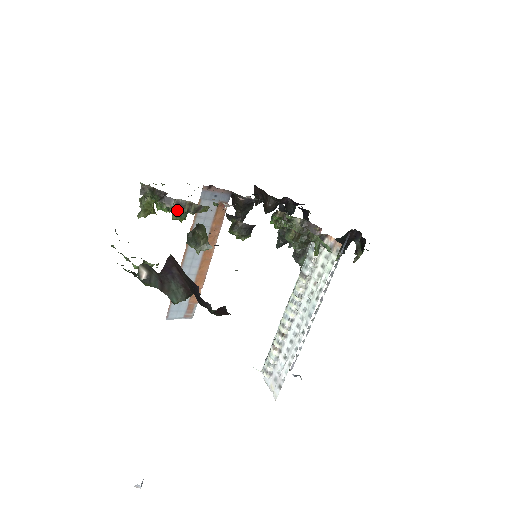
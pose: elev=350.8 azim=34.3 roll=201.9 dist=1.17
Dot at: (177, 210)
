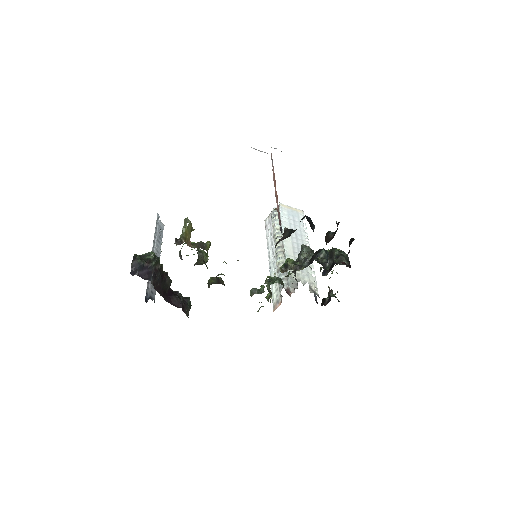
Dot at: occluded
